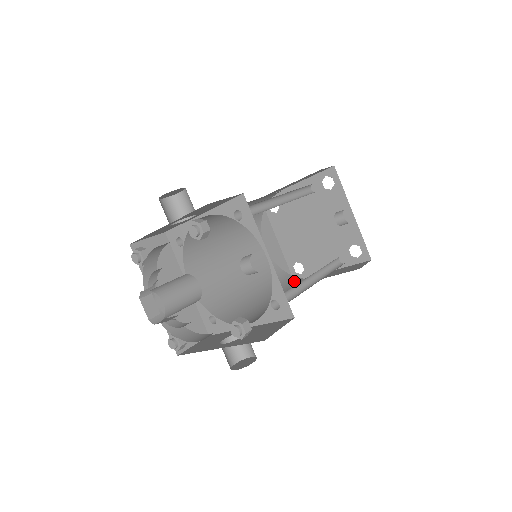
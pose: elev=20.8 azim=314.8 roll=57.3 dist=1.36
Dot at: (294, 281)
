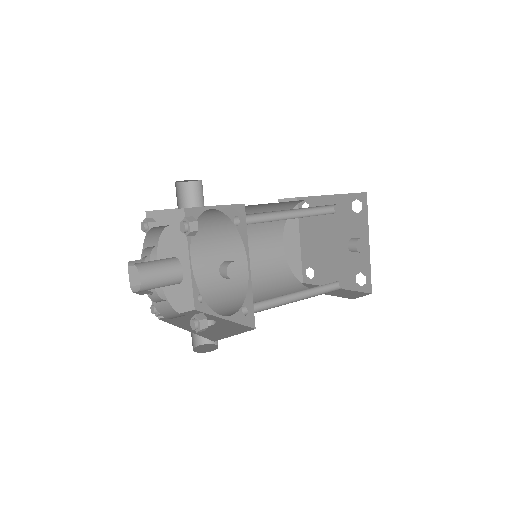
Dot at: (295, 286)
